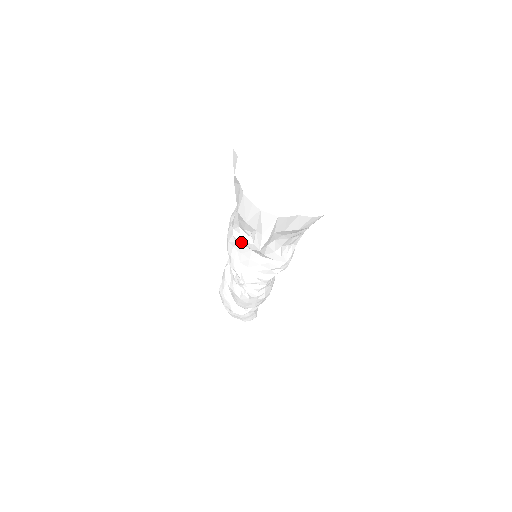
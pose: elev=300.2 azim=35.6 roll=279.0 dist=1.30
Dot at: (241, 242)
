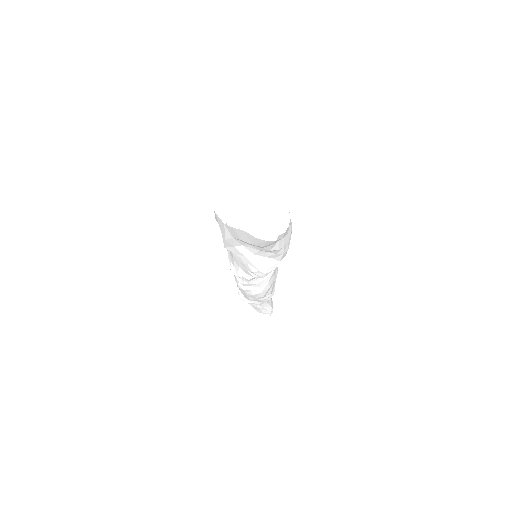
Dot at: occluded
